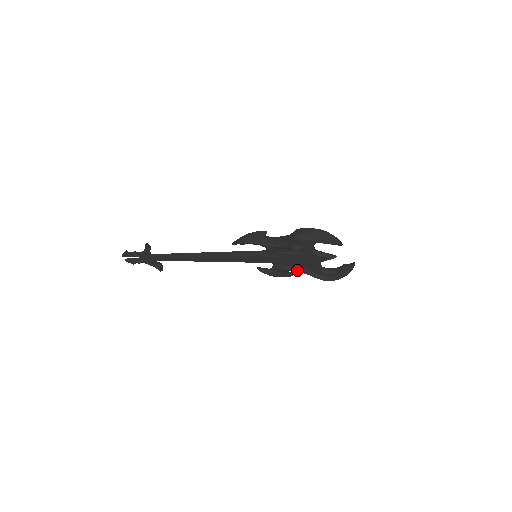
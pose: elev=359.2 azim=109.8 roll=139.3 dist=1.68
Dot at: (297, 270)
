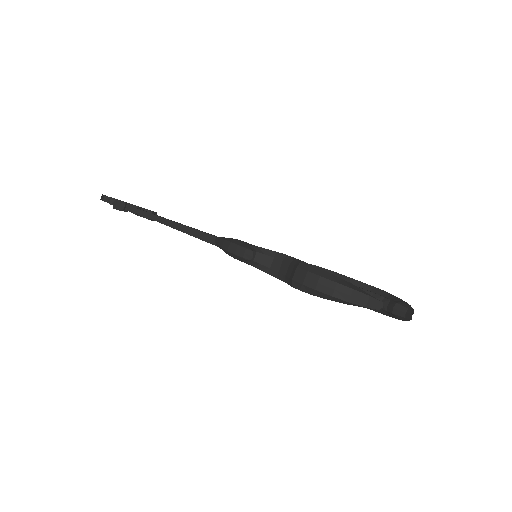
Dot at: occluded
